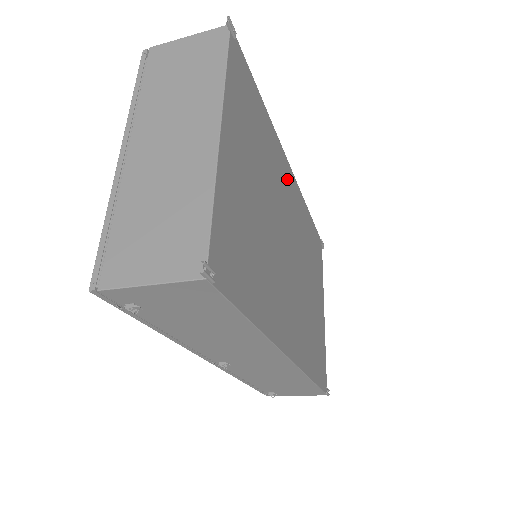
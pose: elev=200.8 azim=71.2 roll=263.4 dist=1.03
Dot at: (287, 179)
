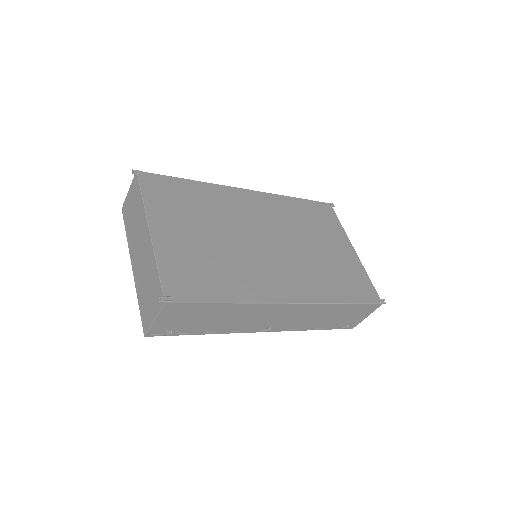
Dot at: (245, 200)
